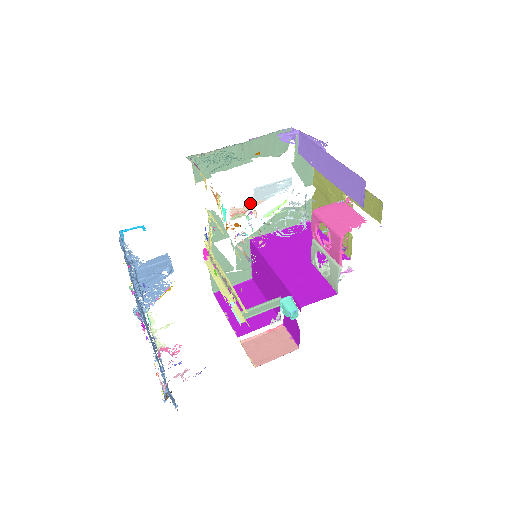
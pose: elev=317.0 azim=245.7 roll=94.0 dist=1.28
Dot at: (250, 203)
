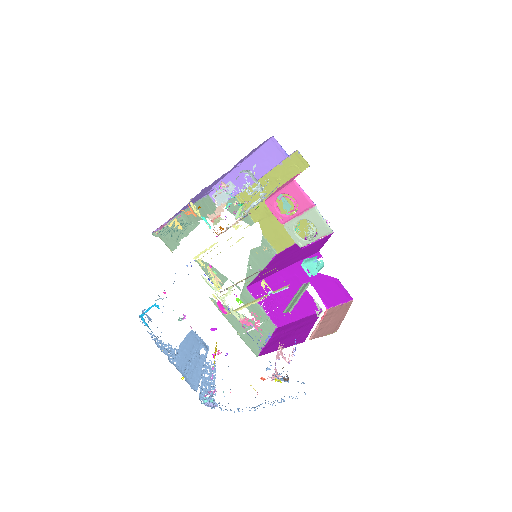
Dot at: (218, 208)
